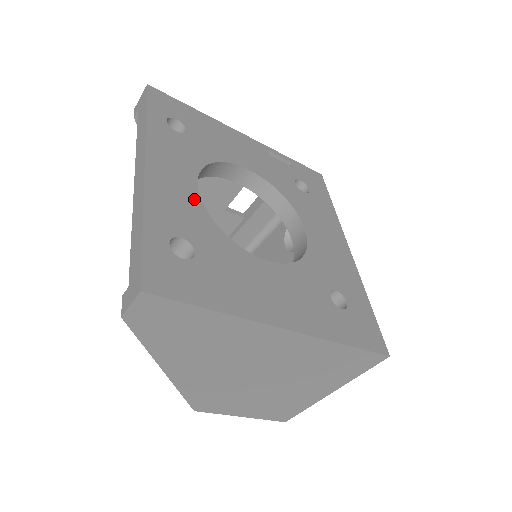
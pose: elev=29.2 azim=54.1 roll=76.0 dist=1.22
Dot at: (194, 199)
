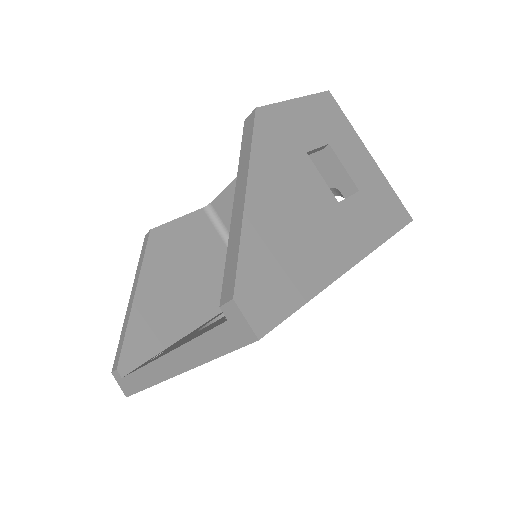
Dot at: occluded
